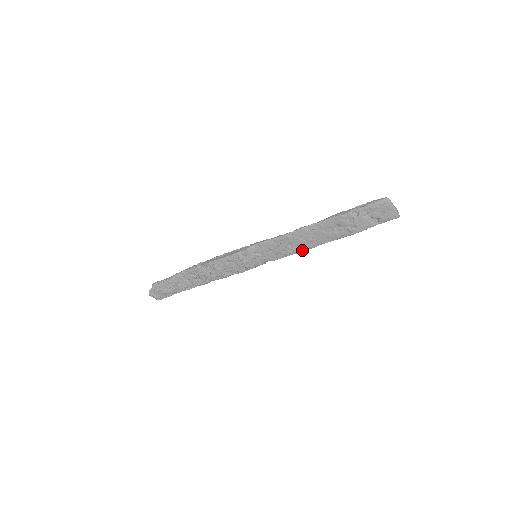
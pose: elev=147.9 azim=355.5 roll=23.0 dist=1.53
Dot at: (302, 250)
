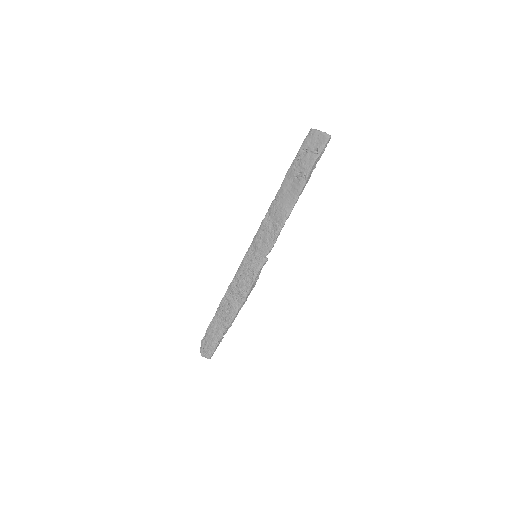
Dot at: (282, 223)
